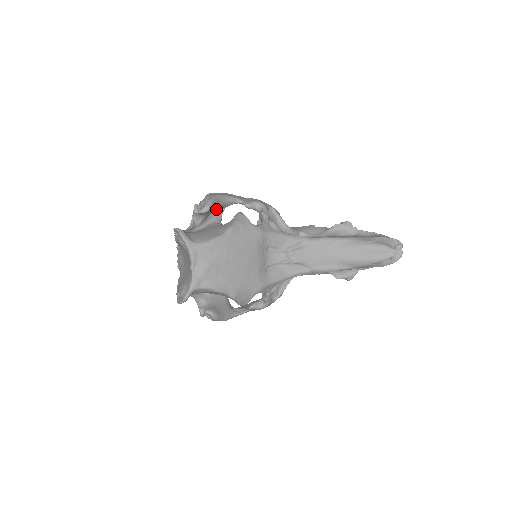
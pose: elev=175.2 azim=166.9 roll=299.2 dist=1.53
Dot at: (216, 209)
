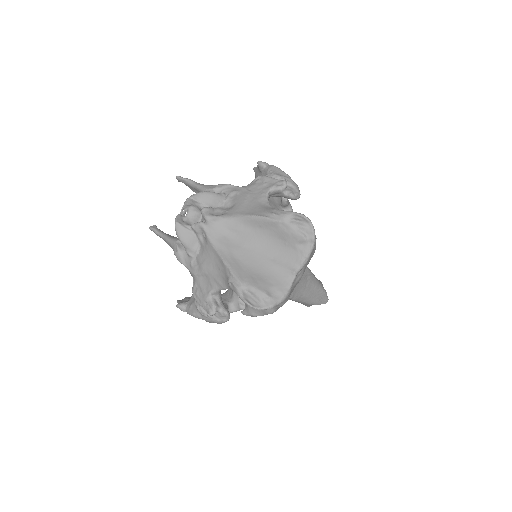
Dot at: occluded
